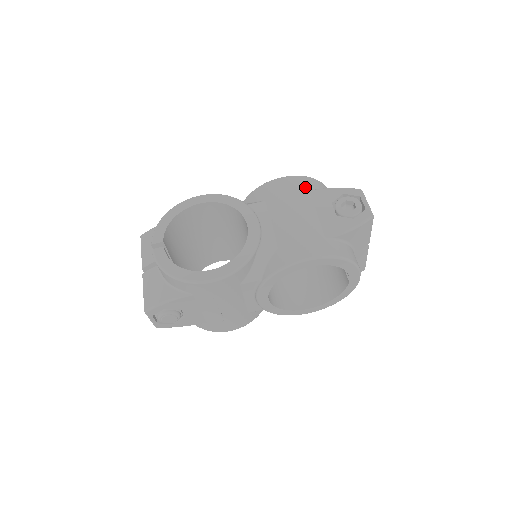
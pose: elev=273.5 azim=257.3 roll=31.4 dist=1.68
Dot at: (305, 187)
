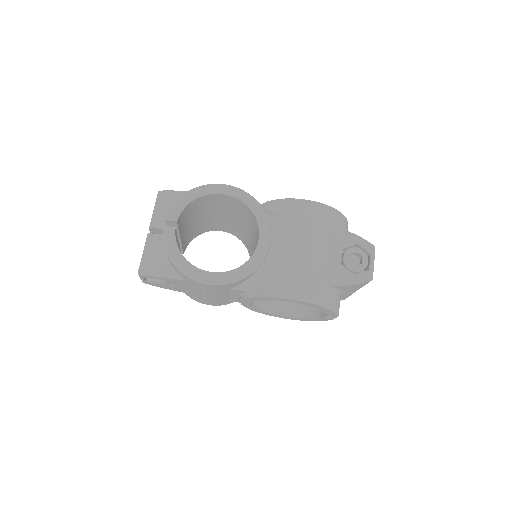
Dot at: (327, 221)
